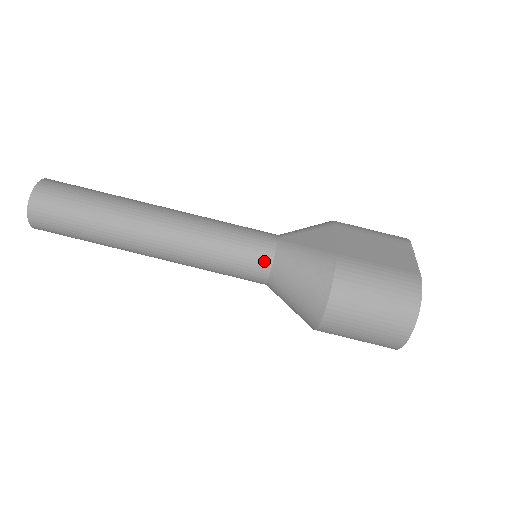
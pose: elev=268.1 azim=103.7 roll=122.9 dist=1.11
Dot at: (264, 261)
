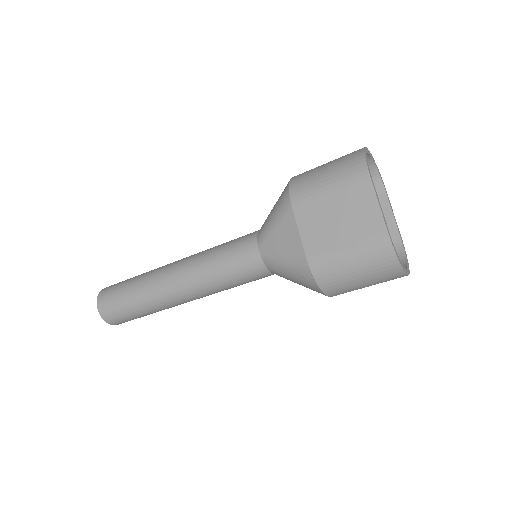
Dot at: (263, 273)
